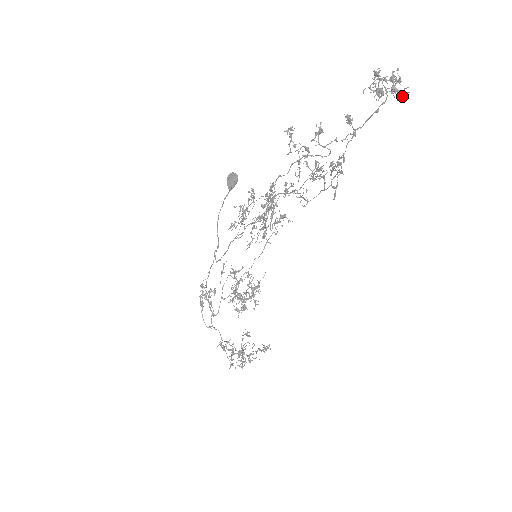
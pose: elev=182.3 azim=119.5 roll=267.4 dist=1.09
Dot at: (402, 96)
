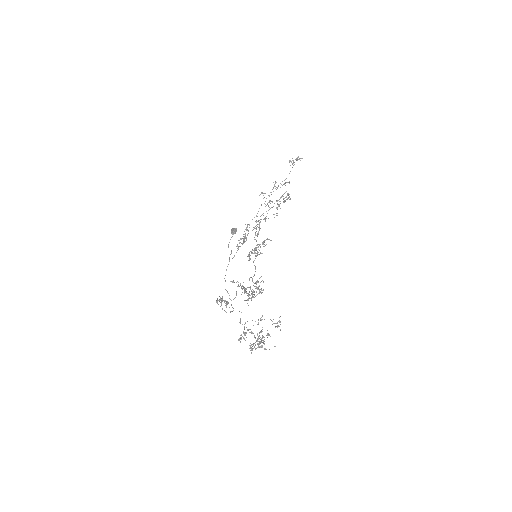
Dot at: (301, 158)
